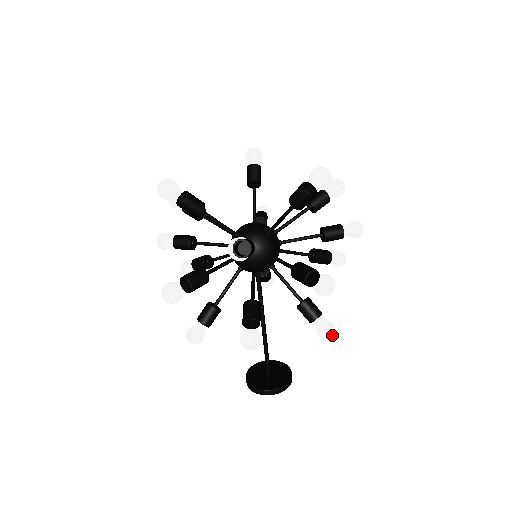
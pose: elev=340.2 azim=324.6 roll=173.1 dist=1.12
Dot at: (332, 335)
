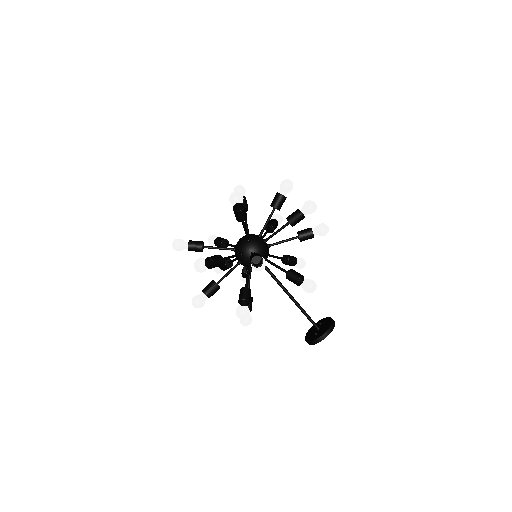
Dot at: (311, 288)
